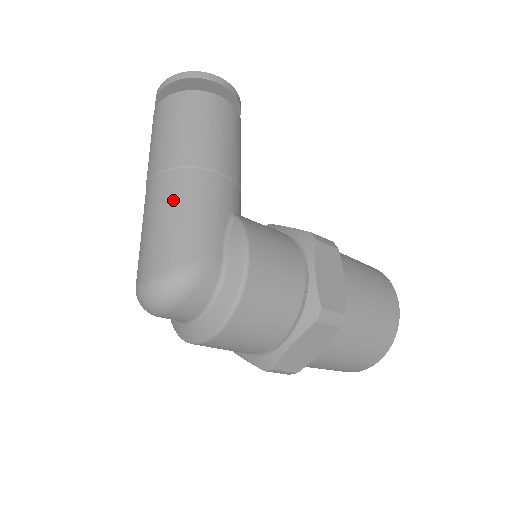
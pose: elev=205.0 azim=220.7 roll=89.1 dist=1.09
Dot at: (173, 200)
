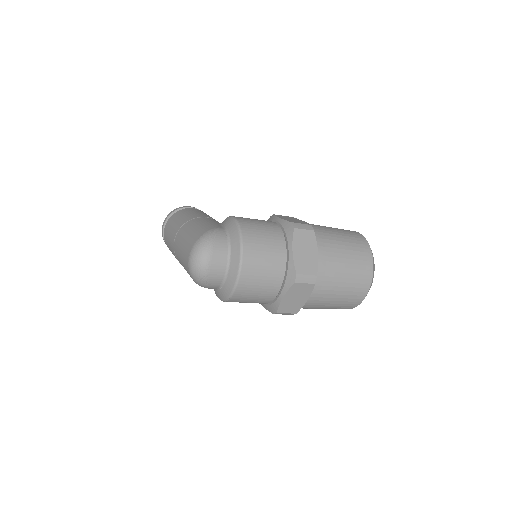
Dot at: (186, 230)
